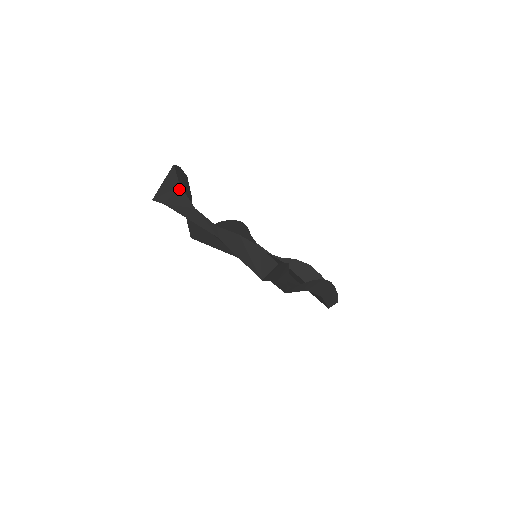
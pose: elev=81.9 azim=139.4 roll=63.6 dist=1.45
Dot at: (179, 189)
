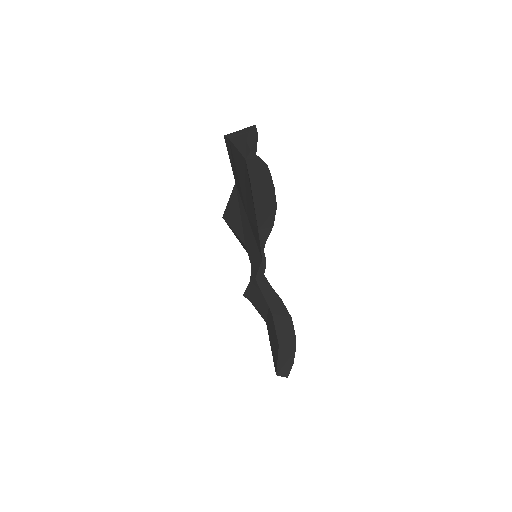
Dot at: (246, 133)
